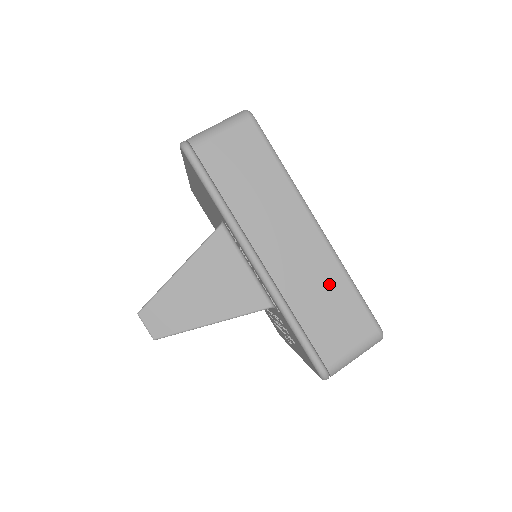
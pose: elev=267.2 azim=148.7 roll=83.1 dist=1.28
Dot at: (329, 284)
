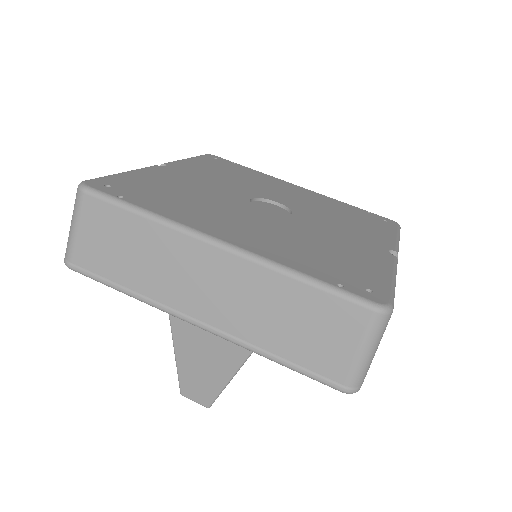
Dot at: (278, 297)
